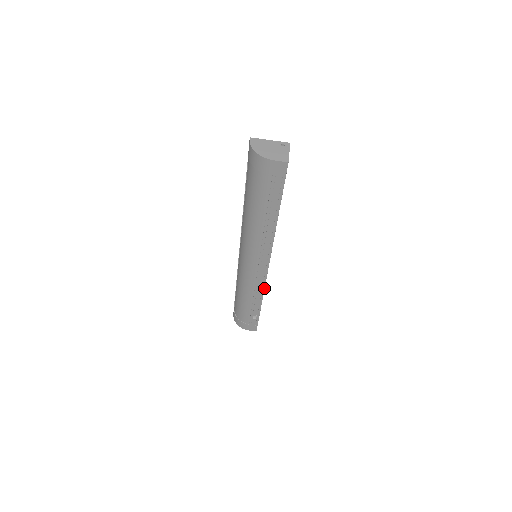
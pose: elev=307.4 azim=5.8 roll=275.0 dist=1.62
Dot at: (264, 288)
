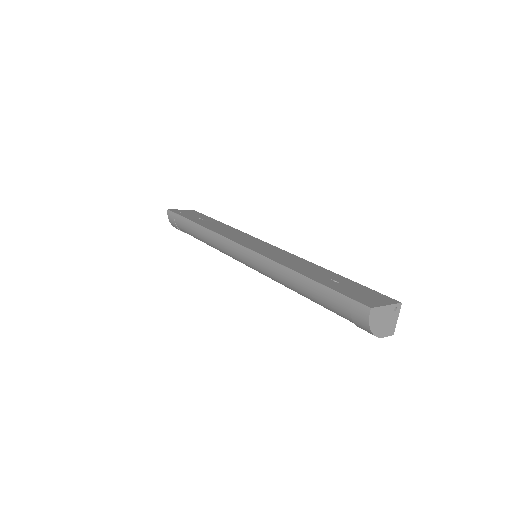
Dot at: occluded
